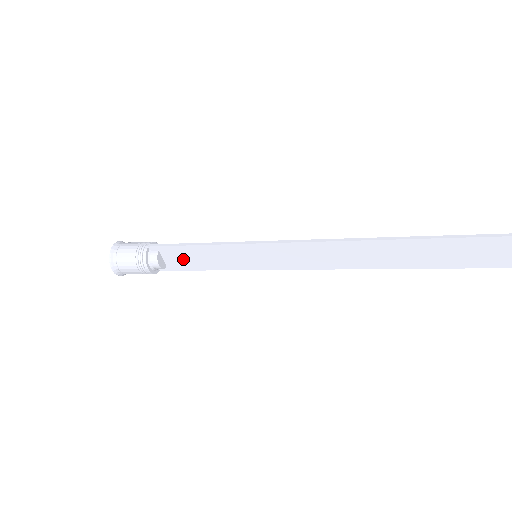
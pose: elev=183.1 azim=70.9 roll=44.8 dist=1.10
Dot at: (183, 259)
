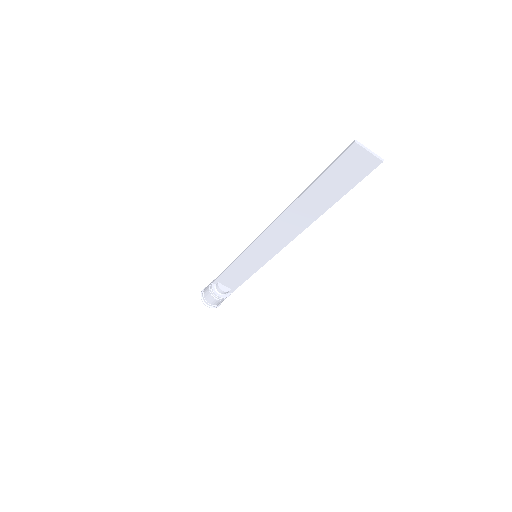
Dot at: (232, 280)
